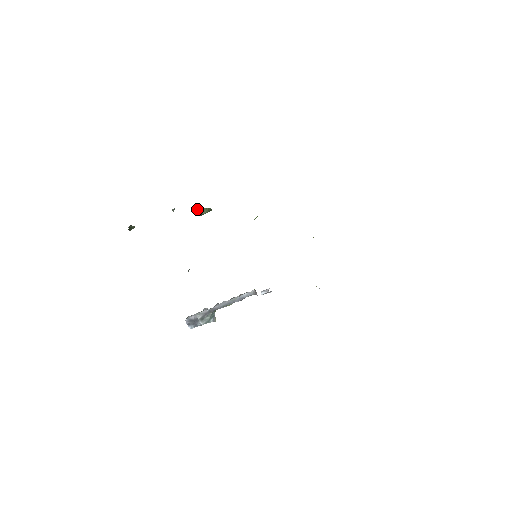
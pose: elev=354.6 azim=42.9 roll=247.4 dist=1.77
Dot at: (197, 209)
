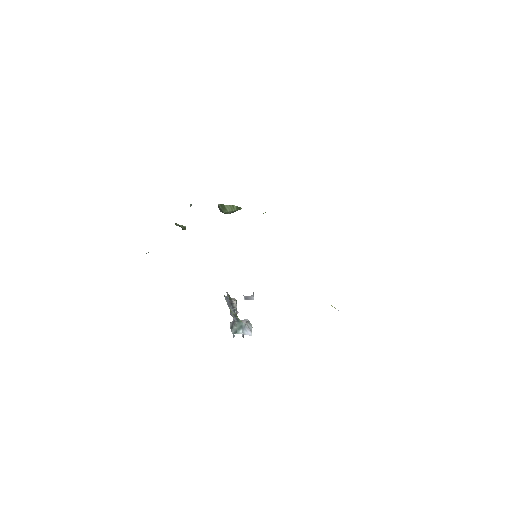
Dot at: (219, 206)
